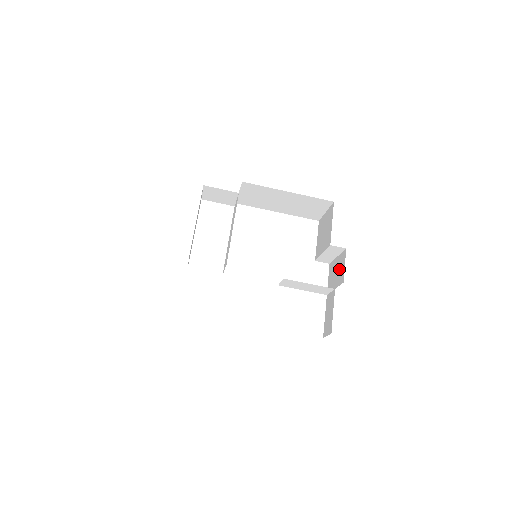
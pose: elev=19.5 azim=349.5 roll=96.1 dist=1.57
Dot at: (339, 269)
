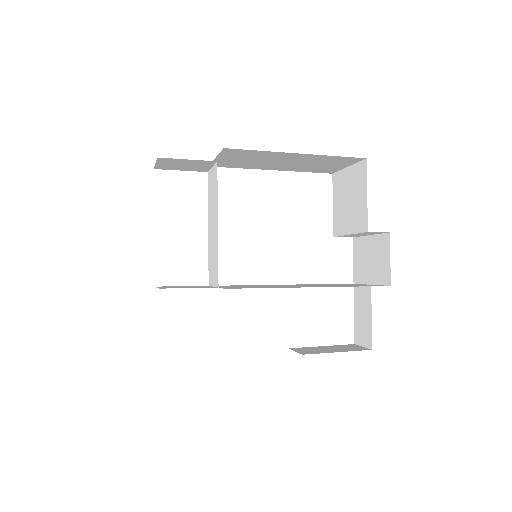
Dot at: (377, 259)
